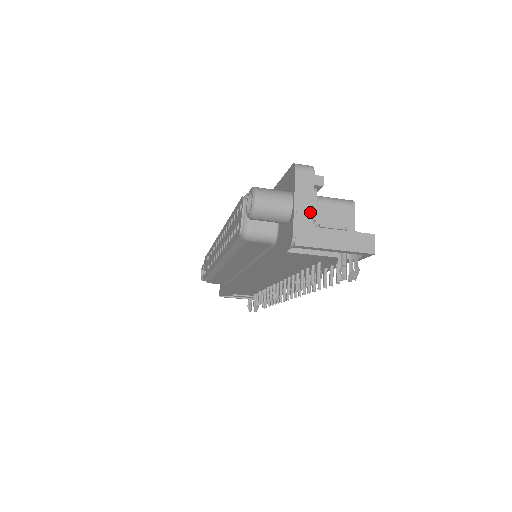
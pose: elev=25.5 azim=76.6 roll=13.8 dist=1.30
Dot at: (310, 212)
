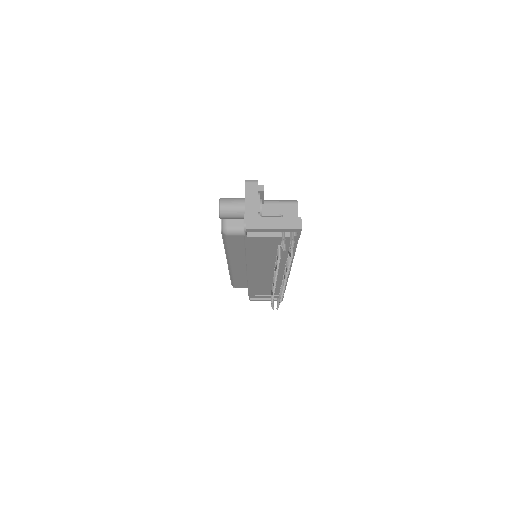
Dot at: (255, 208)
